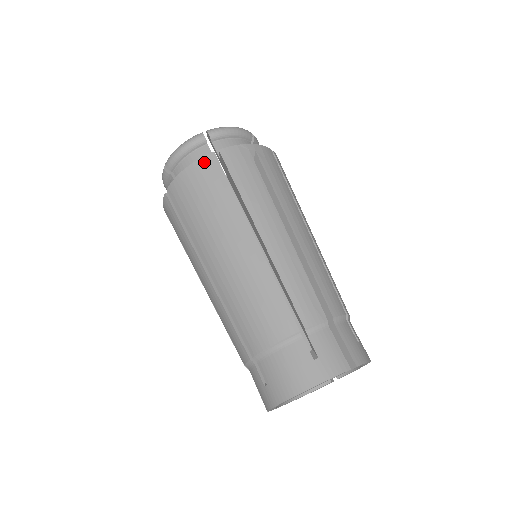
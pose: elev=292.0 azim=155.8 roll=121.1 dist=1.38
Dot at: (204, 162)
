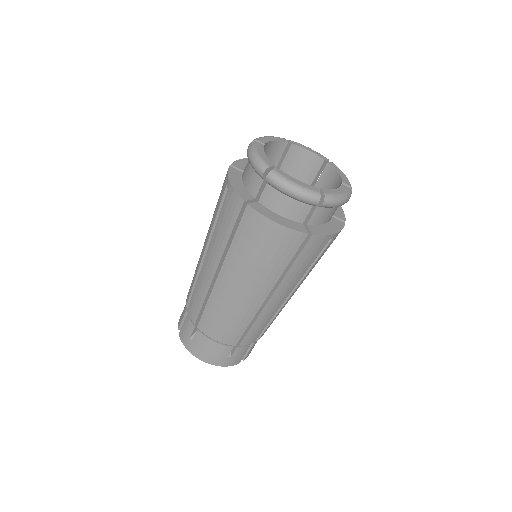
Dot at: (294, 235)
